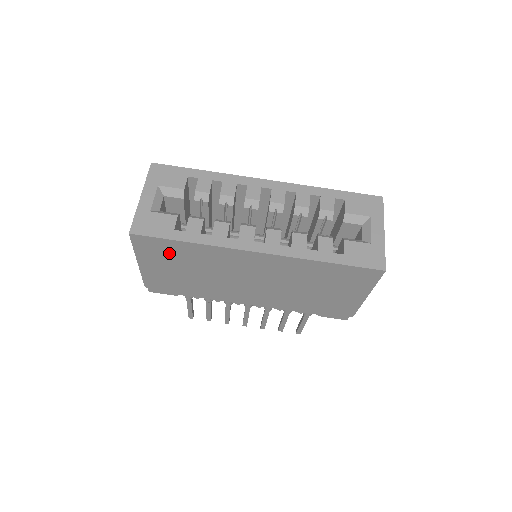
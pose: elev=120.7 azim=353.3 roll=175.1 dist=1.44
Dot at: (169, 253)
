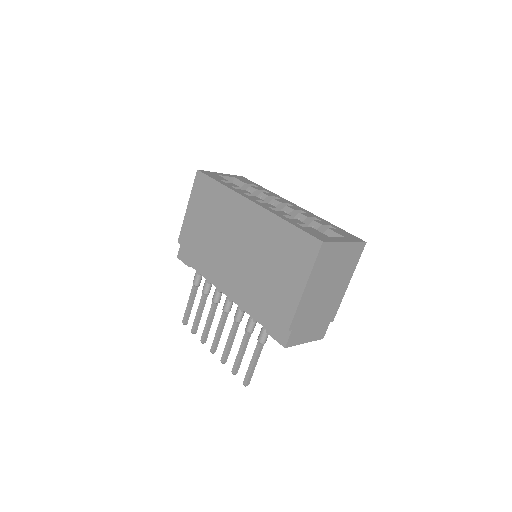
Dot at: (207, 196)
